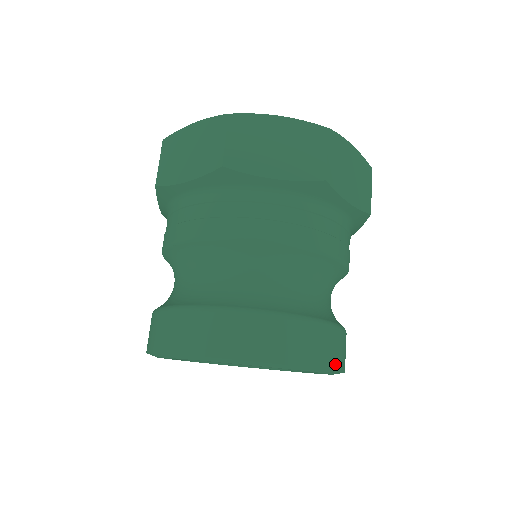
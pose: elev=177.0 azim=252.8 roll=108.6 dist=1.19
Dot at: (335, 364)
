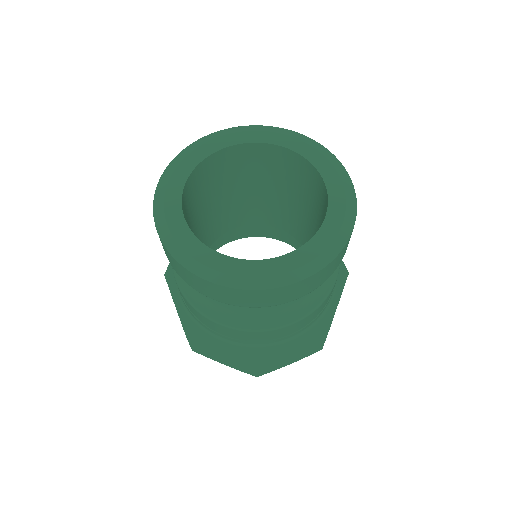
Dot at: occluded
